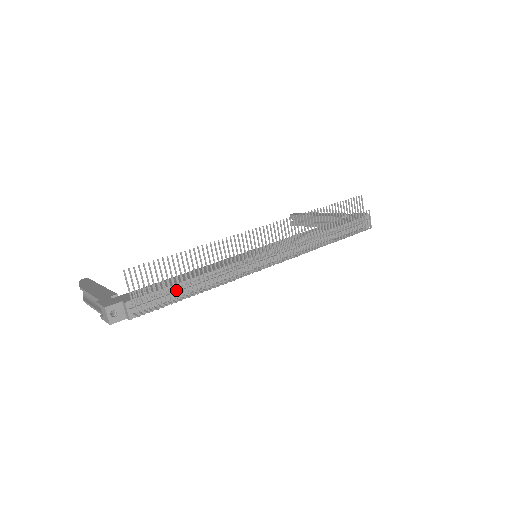
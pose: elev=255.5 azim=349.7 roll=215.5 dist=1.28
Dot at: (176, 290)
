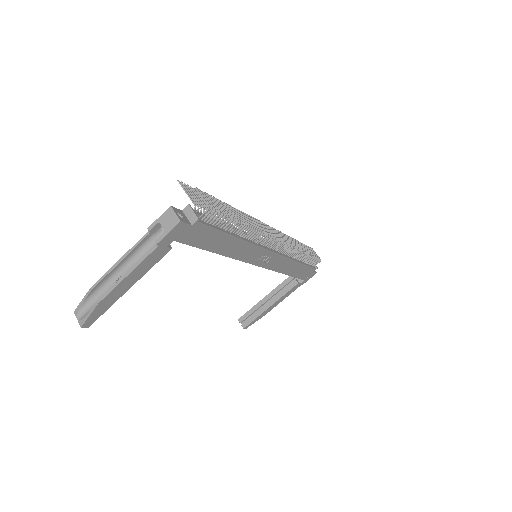
Dot at: occluded
